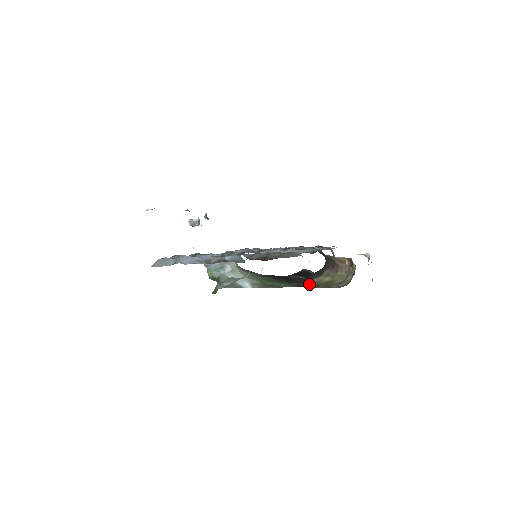
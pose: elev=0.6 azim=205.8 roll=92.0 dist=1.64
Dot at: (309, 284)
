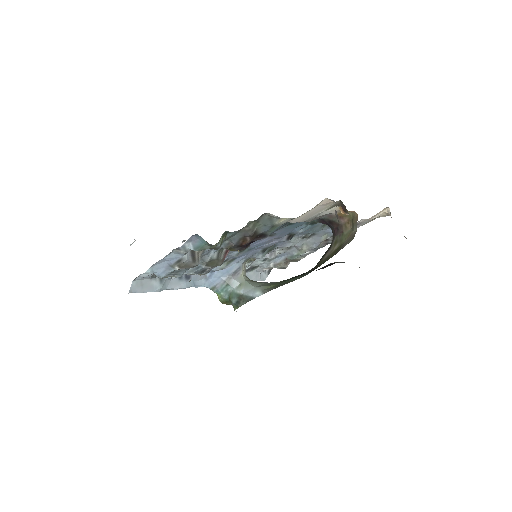
Dot at: (320, 263)
